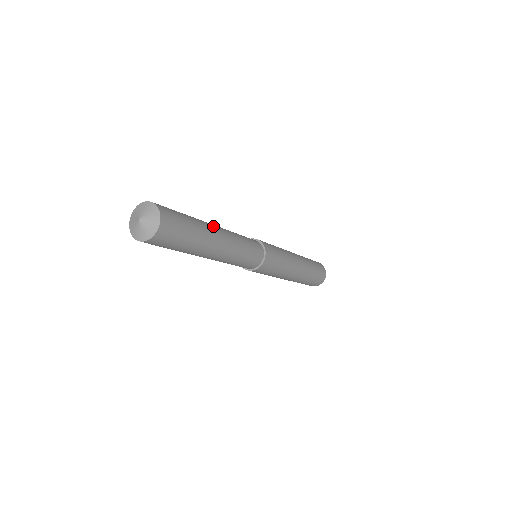
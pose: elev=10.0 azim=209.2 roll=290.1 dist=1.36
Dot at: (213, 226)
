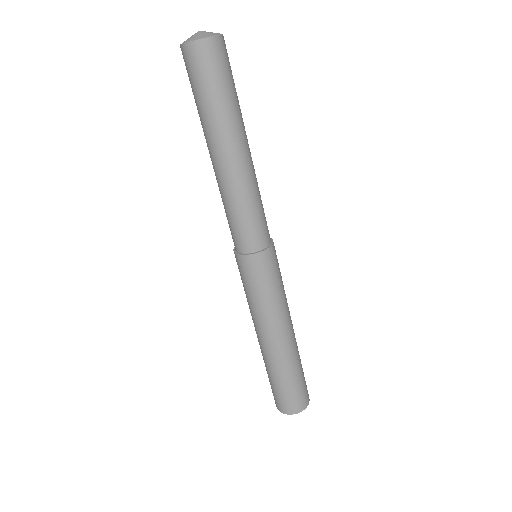
Dot at: occluded
